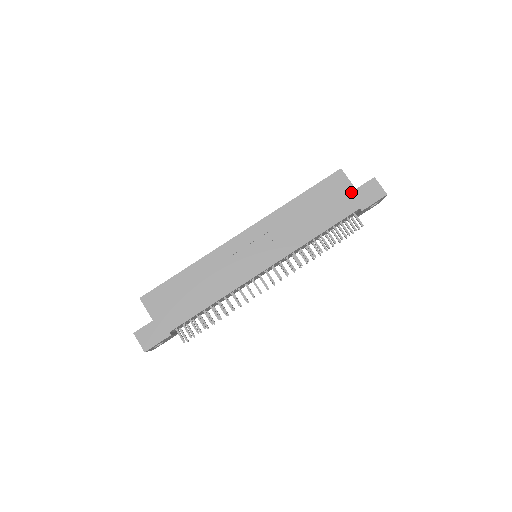
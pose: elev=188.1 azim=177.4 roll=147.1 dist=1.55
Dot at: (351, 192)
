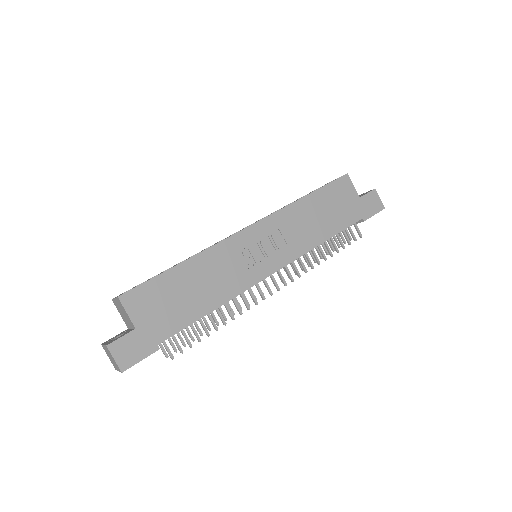
Dot at: (356, 200)
